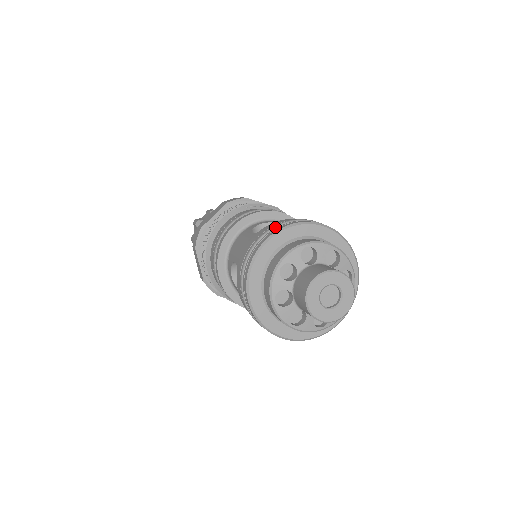
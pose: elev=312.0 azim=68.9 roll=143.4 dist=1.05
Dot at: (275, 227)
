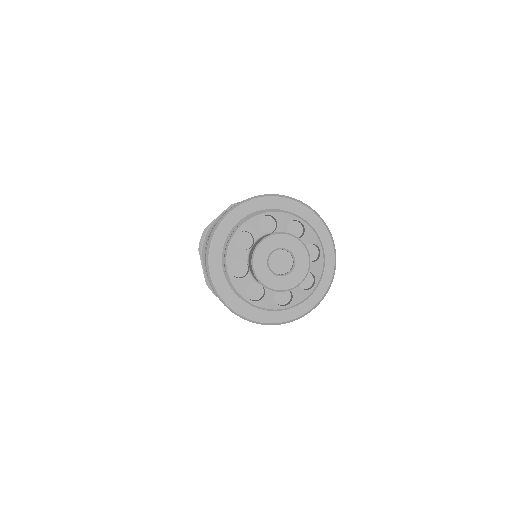
Dot at: occluded
